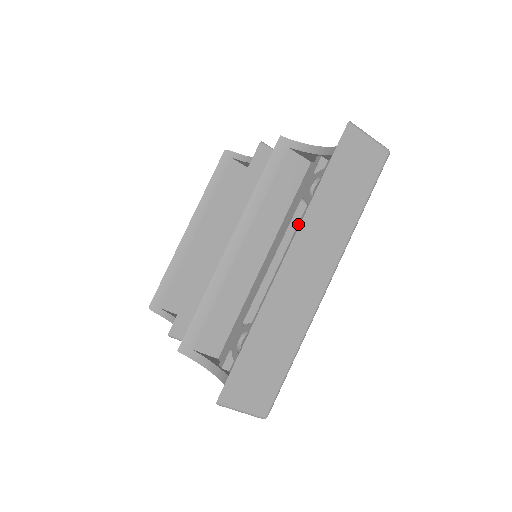
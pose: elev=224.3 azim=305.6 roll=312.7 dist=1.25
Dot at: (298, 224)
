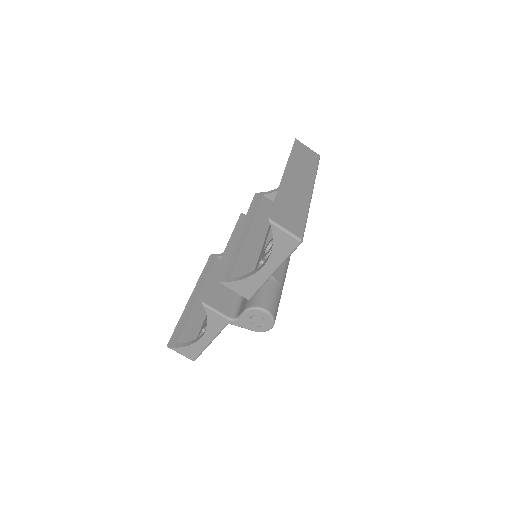
Dot at: occluded
